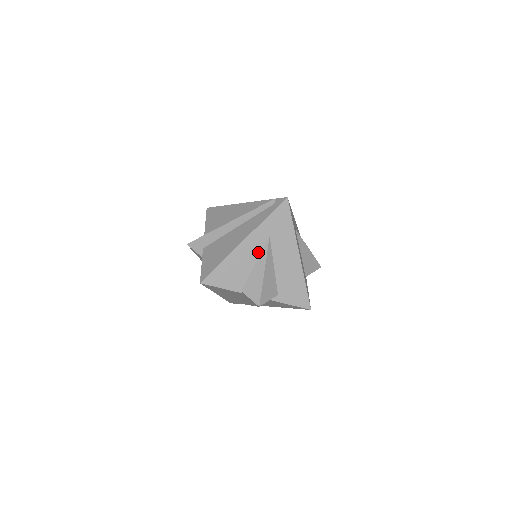
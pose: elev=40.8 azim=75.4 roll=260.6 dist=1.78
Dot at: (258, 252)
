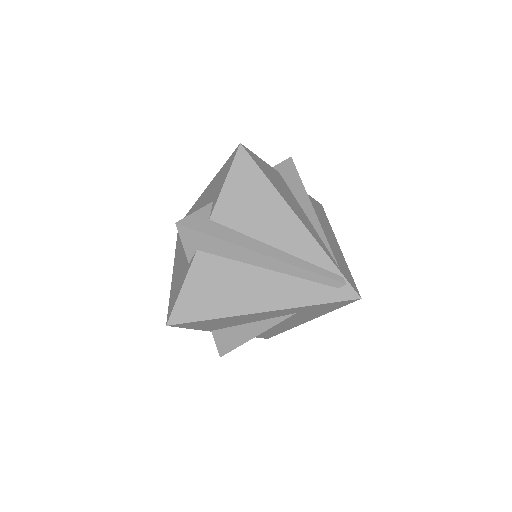
Dot at: (267, 318)
